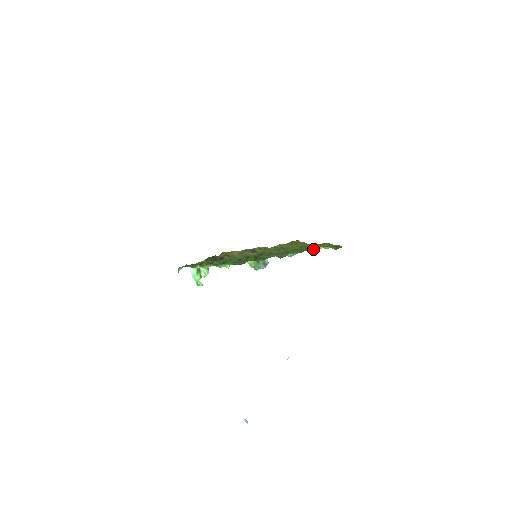
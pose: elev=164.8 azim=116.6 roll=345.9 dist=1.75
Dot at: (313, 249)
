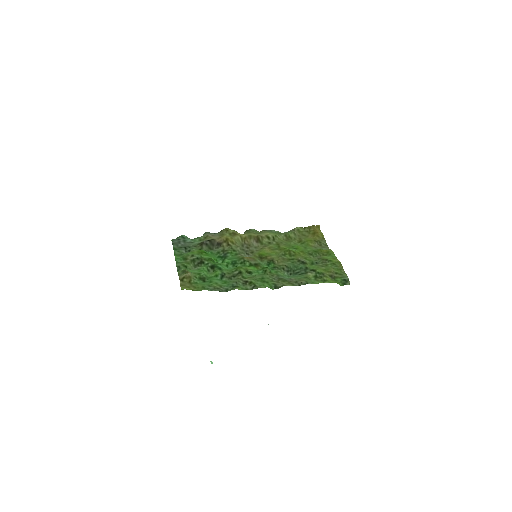
Dot at: (314, 283)
